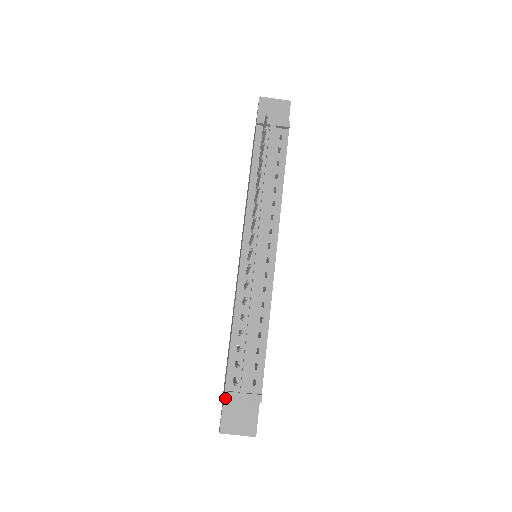
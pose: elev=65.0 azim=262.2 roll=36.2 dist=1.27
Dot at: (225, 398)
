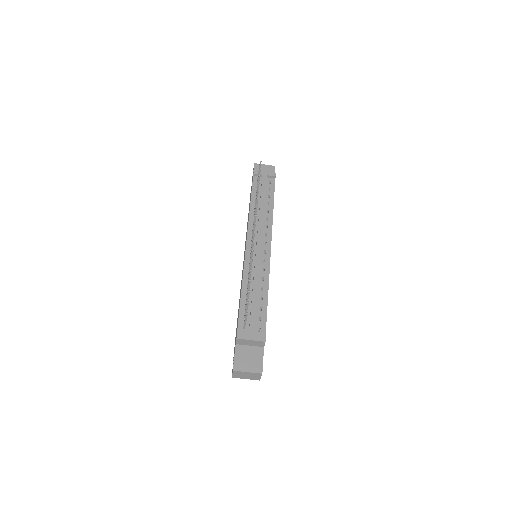
Dot at: (237, 338)
